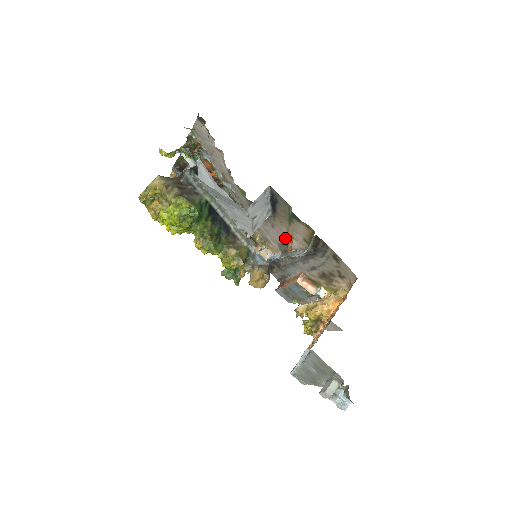
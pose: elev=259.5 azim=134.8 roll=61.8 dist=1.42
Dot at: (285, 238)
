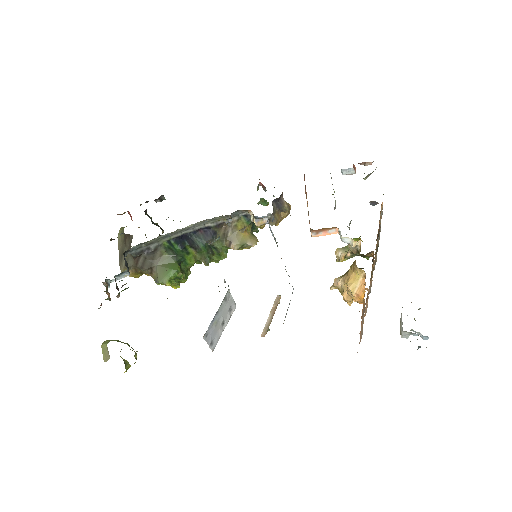
Dot at: occluded
